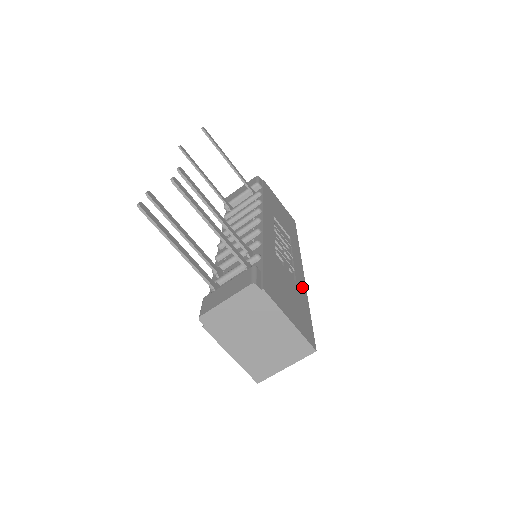
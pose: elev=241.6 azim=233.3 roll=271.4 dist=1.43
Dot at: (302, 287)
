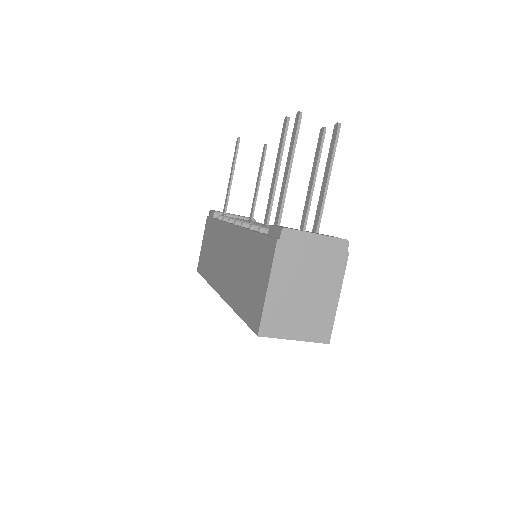
Dot at: occluded
